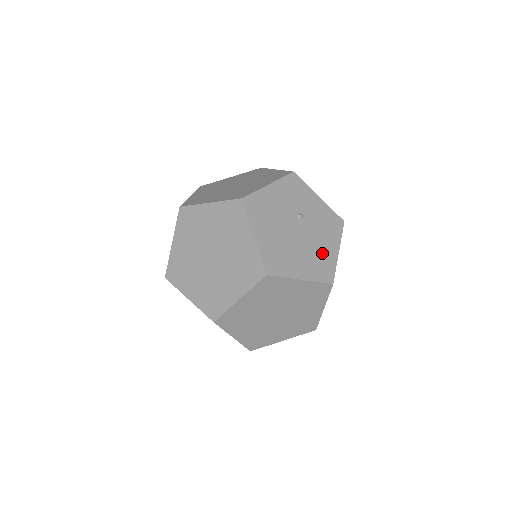
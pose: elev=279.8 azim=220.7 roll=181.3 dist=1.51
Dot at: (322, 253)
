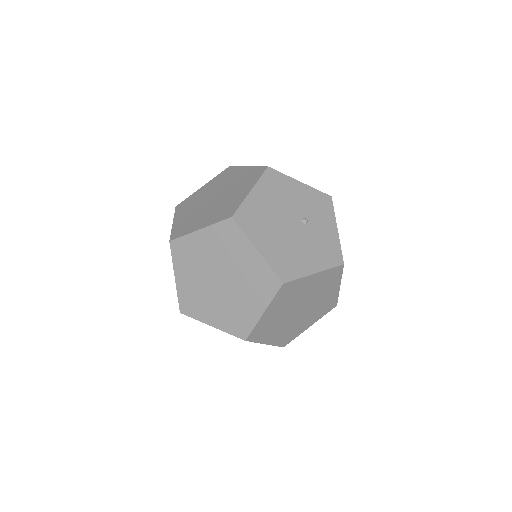
Dot at: (297, 257)
